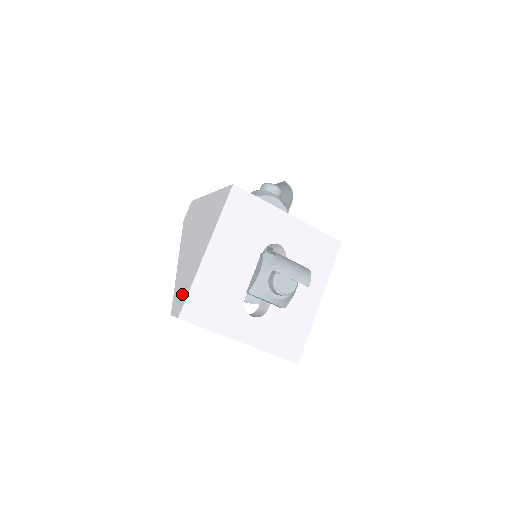
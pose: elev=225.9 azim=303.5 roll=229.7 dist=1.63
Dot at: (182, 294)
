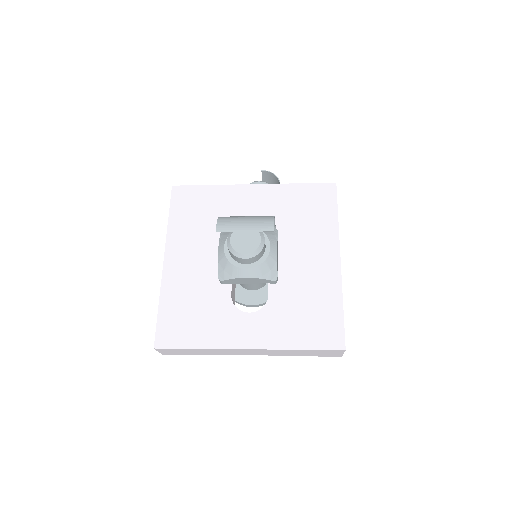
Dot at: occluded
